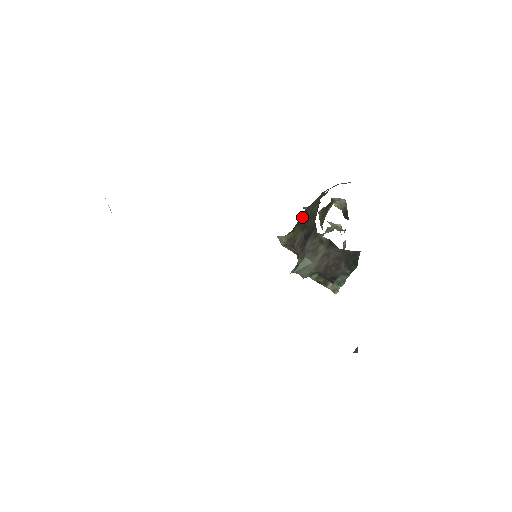
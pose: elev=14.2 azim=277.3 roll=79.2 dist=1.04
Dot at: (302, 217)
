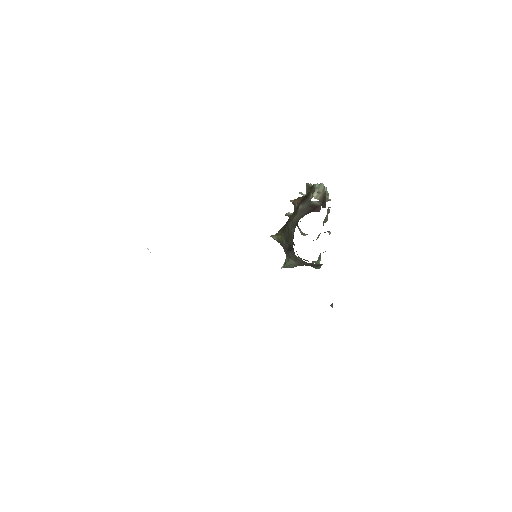
Dot at: (285, 229)
